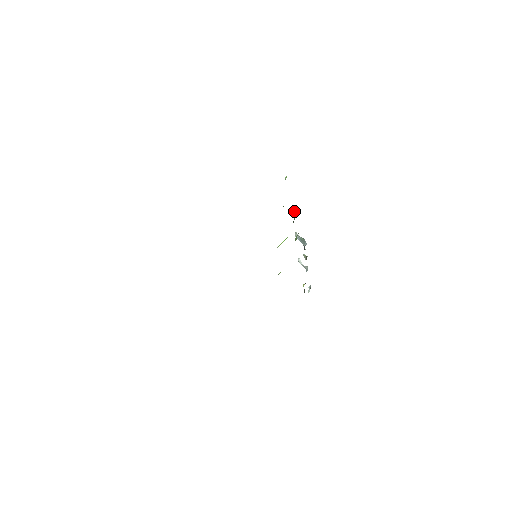
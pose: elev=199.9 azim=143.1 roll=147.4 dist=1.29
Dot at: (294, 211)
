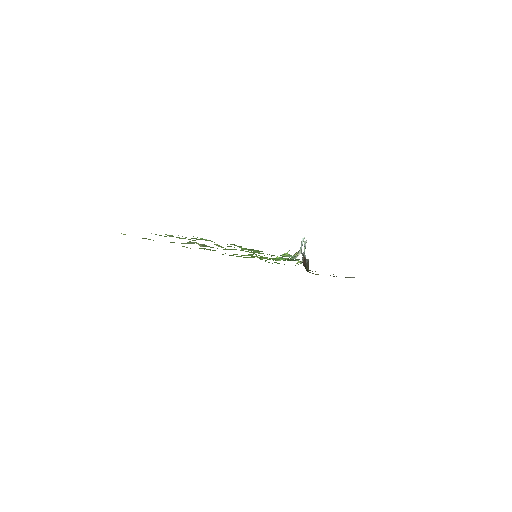
Dot at: (301, 245)
